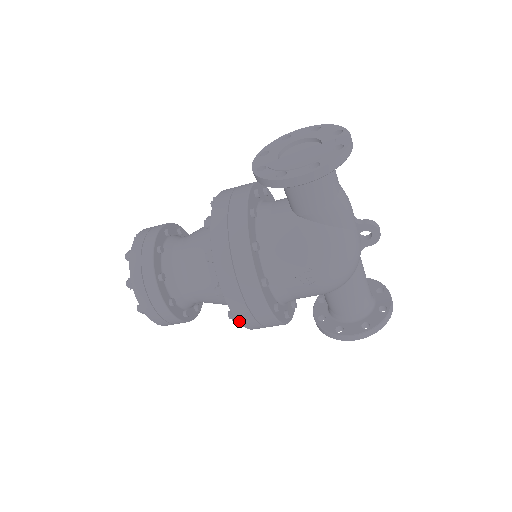
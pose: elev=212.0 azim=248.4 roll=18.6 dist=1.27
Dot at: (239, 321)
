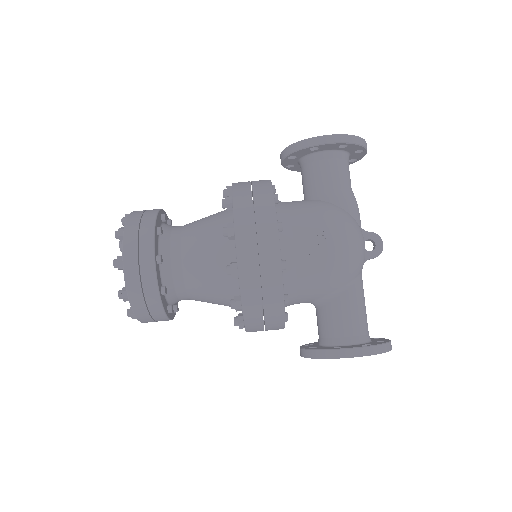
Dot at: (240, 269)
